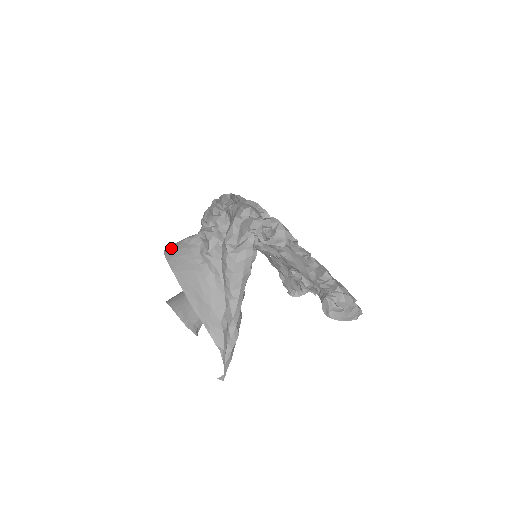
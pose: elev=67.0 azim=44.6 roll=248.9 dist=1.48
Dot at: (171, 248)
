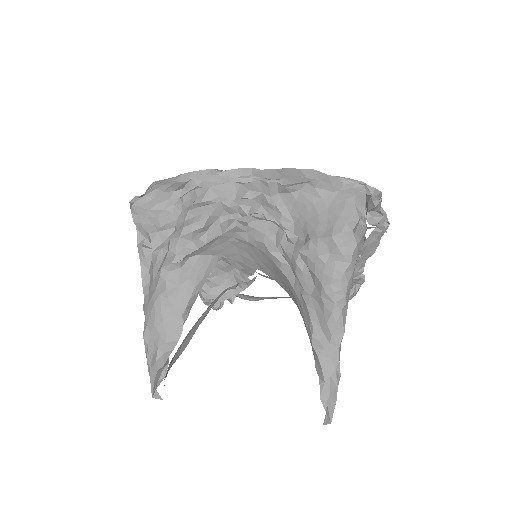
Dot at: (231, 249)
